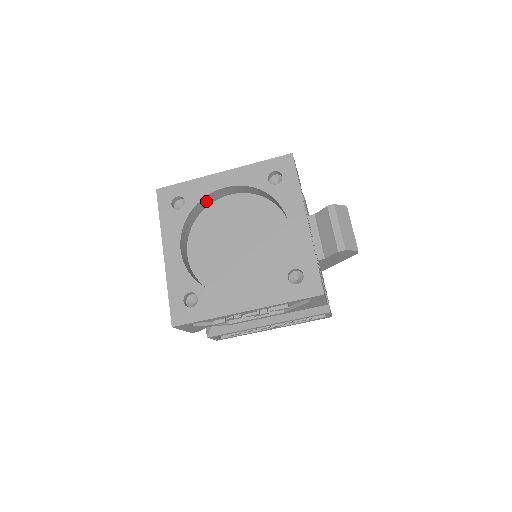
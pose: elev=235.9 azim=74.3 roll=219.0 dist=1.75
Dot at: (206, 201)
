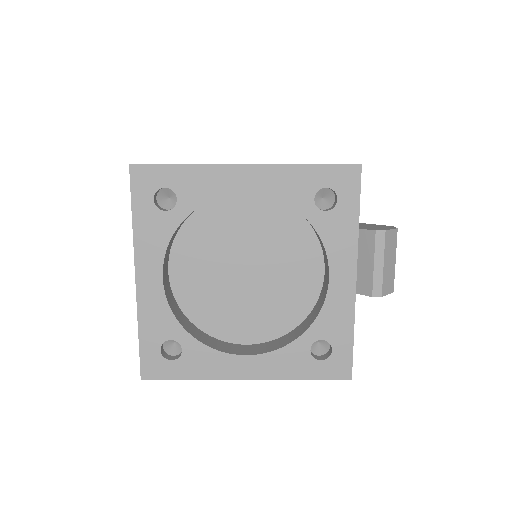
Dot at: occluded
